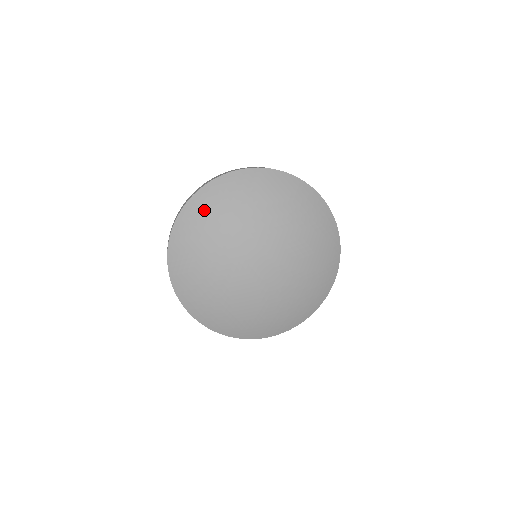
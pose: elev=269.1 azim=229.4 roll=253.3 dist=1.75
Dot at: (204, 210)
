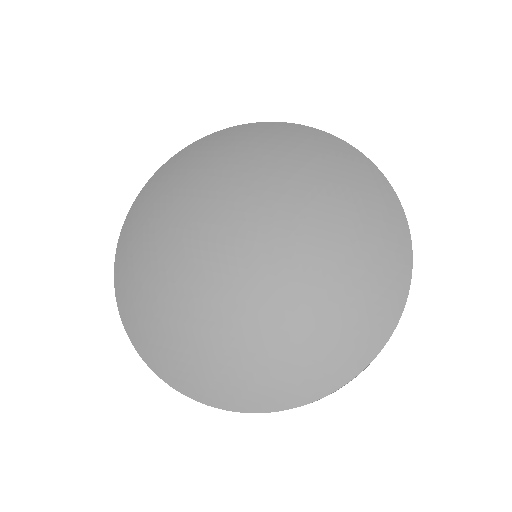
Dot at: (135, 238)
